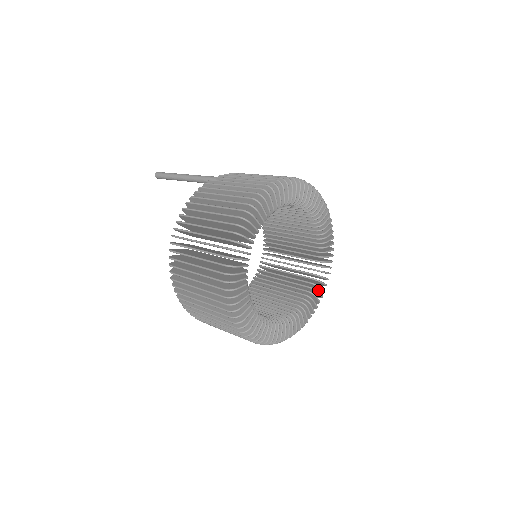
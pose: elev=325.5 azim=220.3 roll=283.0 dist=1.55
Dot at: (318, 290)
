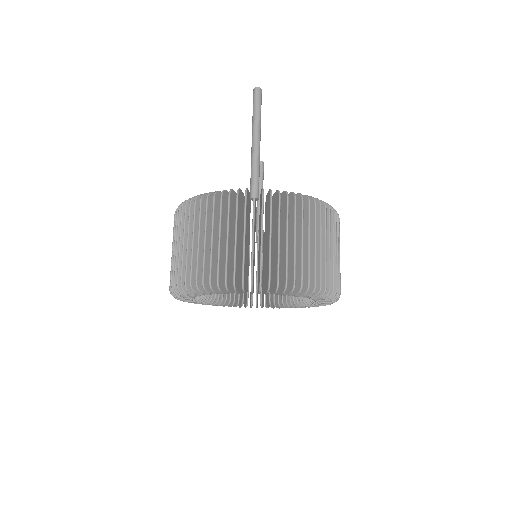
Dot at: occluded
